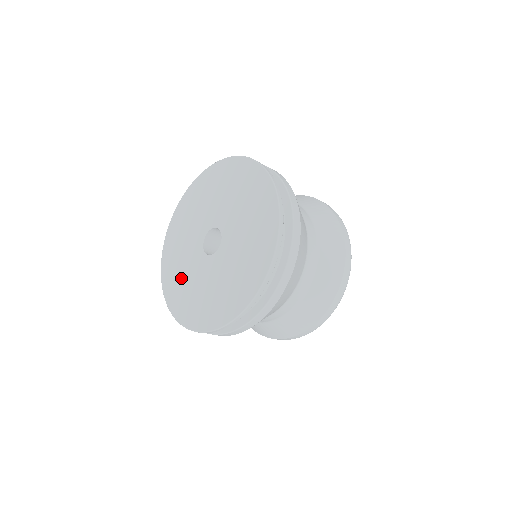
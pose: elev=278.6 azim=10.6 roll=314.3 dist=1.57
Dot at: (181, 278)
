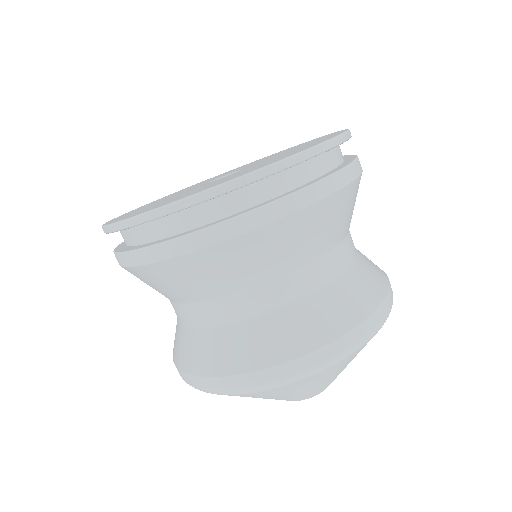
Dot at: occluded
